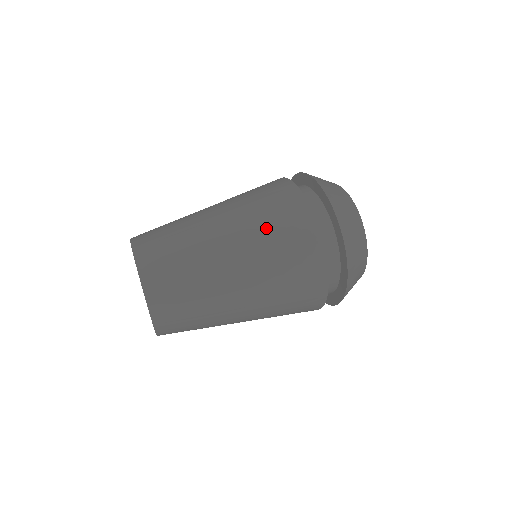
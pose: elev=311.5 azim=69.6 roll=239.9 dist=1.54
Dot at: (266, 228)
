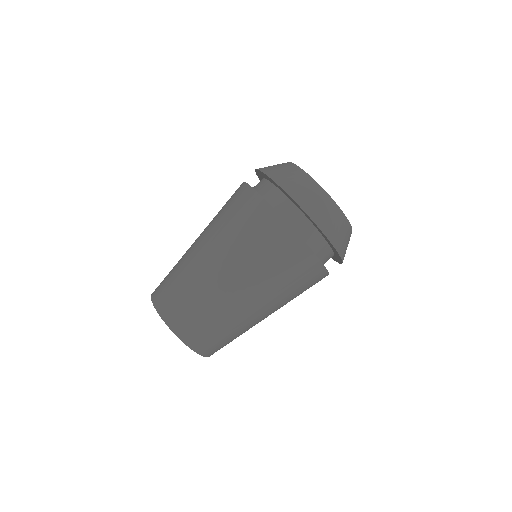
Dot at: (276, 277)
